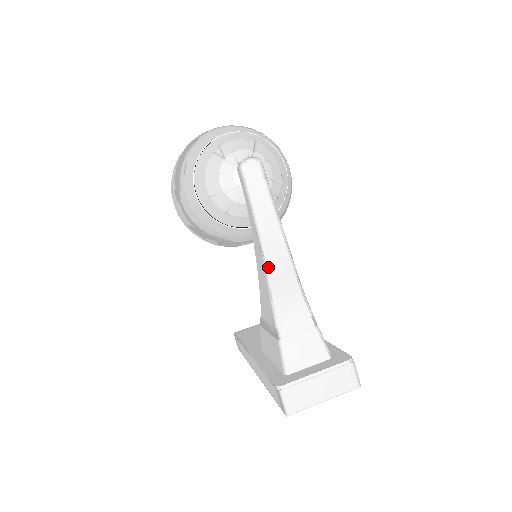
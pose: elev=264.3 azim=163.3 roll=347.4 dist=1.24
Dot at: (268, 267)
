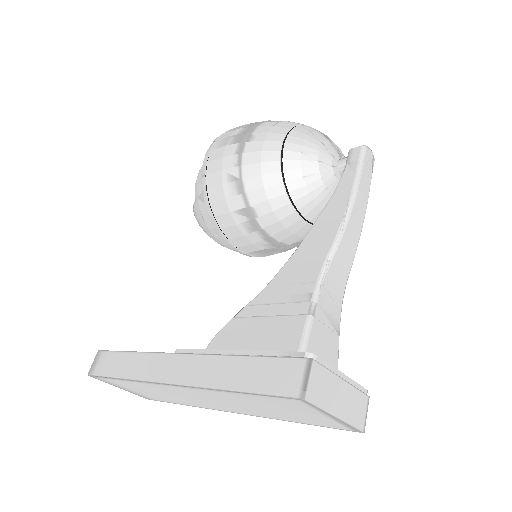
Dot at: (342, 237)
